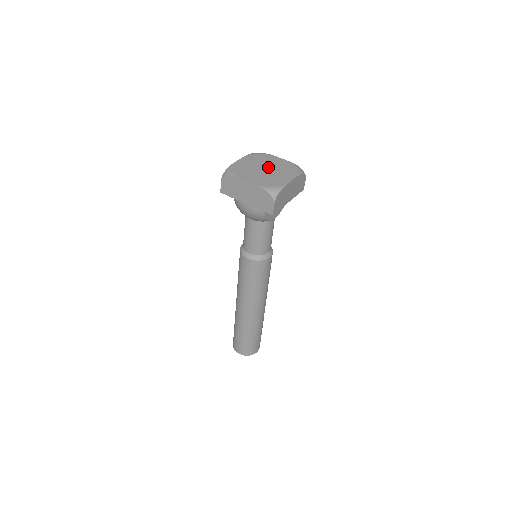
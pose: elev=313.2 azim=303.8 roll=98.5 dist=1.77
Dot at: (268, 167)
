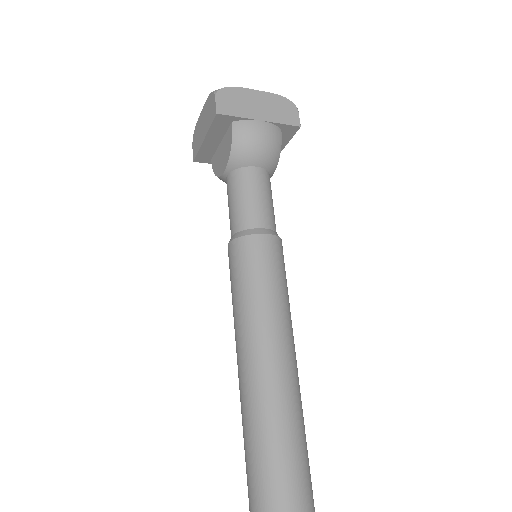
Dot at: occluded
